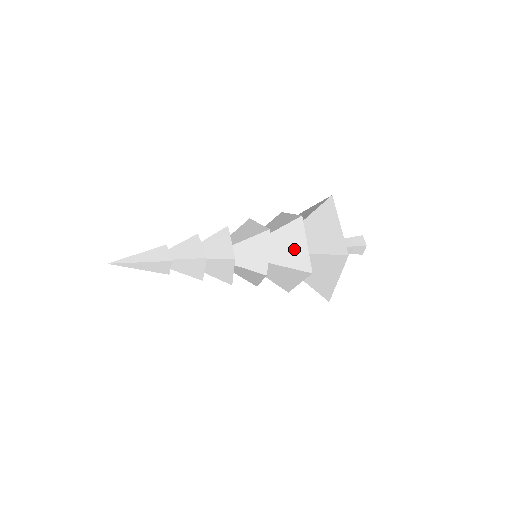
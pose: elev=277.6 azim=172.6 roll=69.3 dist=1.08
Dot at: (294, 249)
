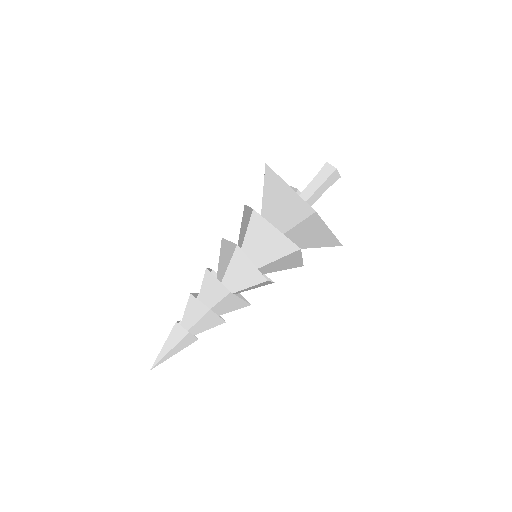
Dot at: (271, 241)
